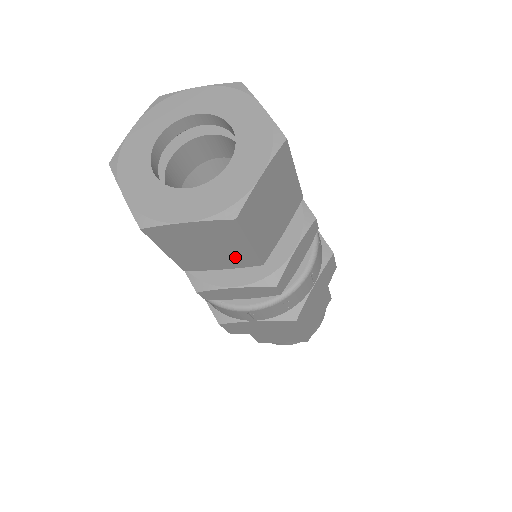
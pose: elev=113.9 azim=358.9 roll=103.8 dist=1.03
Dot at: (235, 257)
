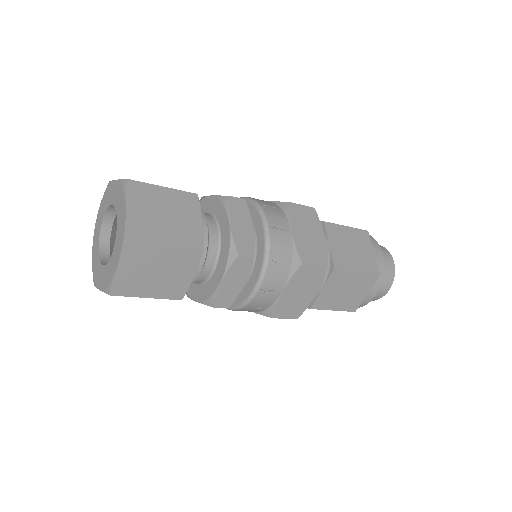
Dot at: occluded
